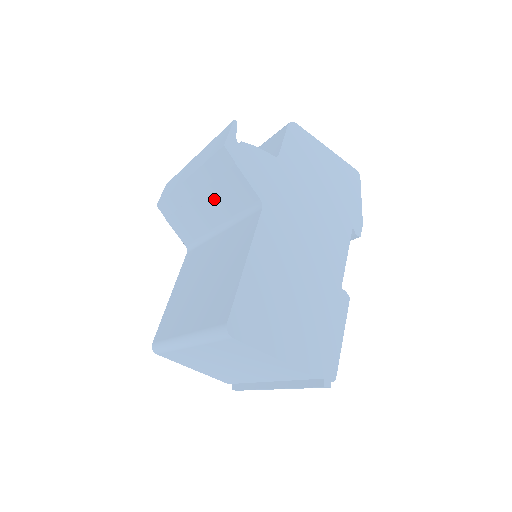
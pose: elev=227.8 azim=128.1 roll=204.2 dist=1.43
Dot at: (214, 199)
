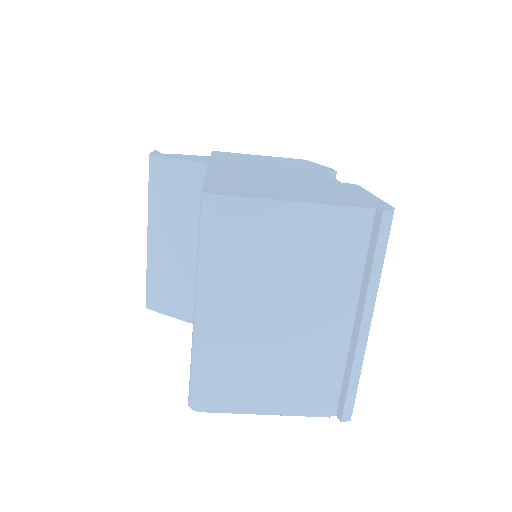
Dot at: (176, 221)
